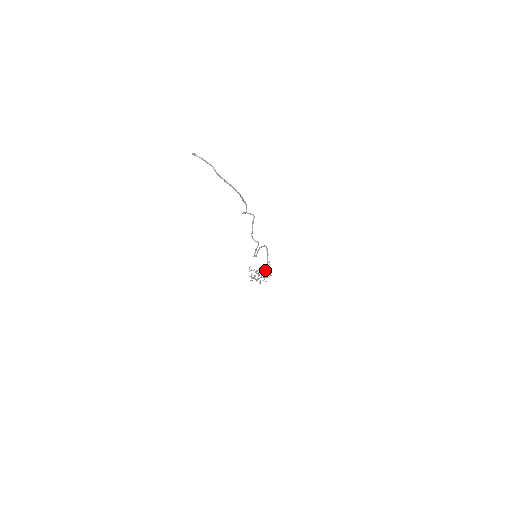
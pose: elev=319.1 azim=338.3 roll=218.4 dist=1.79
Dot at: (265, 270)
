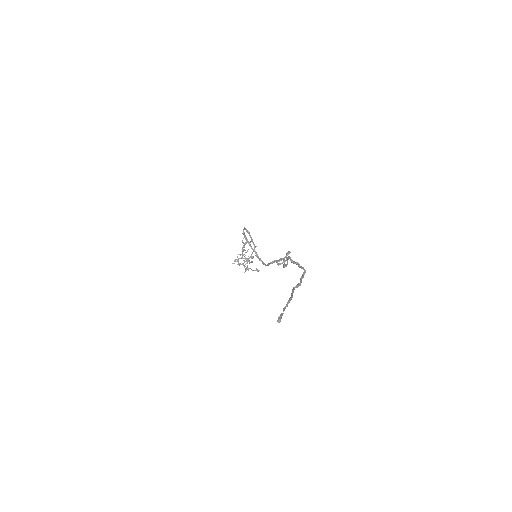
Dot at: occluded
